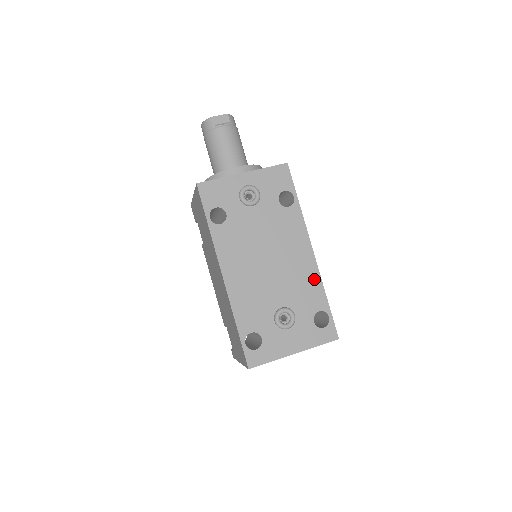
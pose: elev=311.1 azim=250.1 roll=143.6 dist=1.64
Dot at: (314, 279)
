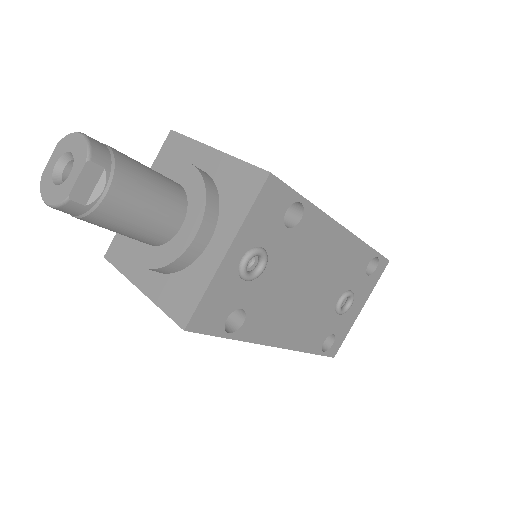
Dot at: (355, 248)
